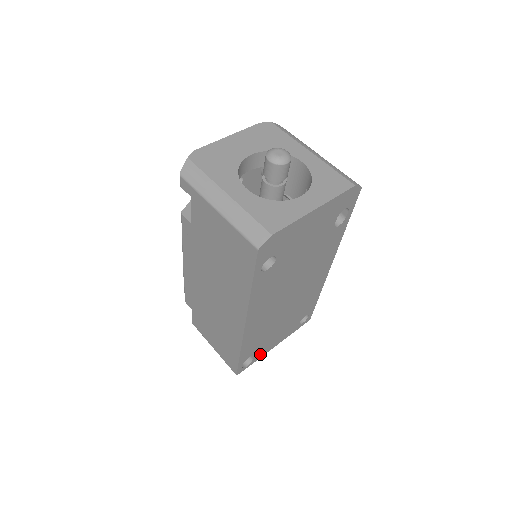
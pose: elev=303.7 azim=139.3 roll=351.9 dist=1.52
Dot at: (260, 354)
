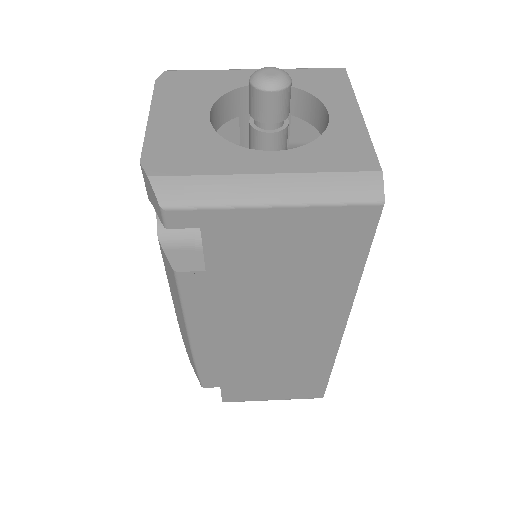
Dot at: occluded
